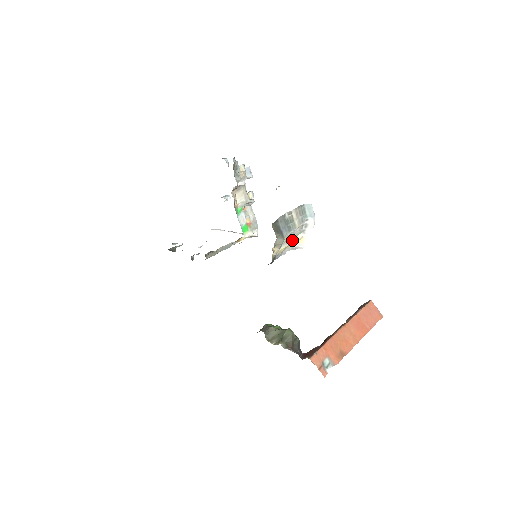
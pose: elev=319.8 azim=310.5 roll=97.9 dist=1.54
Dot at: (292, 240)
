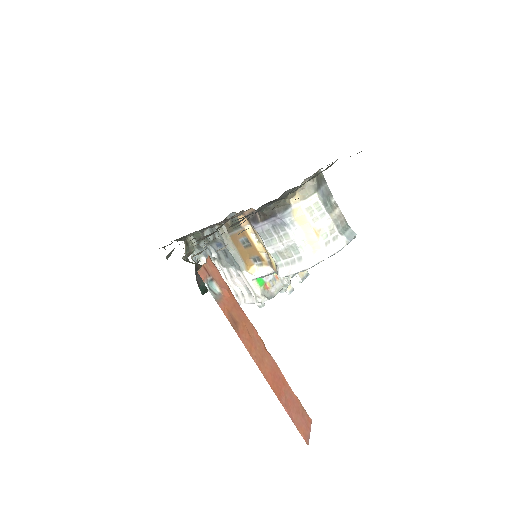
Dot at: (314, 226)
